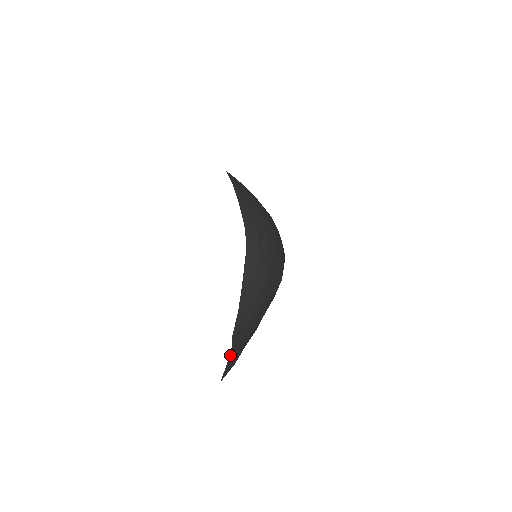
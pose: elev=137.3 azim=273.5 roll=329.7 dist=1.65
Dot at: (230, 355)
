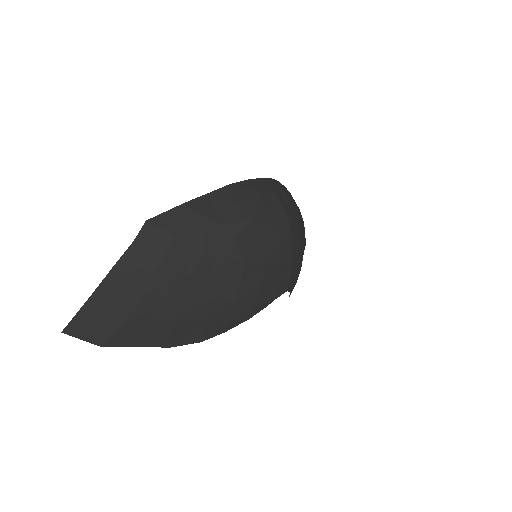
Dot at: (116, 268)
